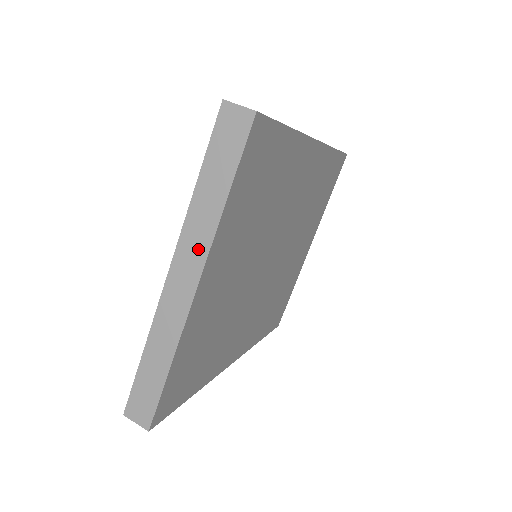
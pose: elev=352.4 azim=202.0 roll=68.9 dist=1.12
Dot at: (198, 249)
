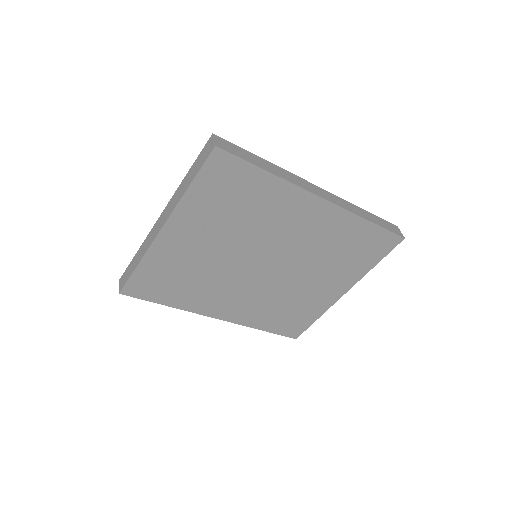
Dot at: (171, 208)
